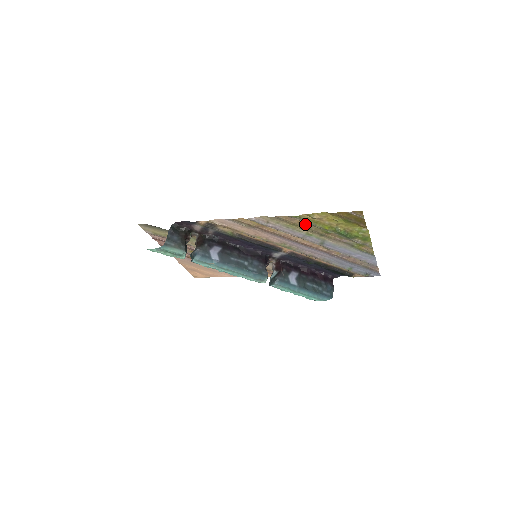
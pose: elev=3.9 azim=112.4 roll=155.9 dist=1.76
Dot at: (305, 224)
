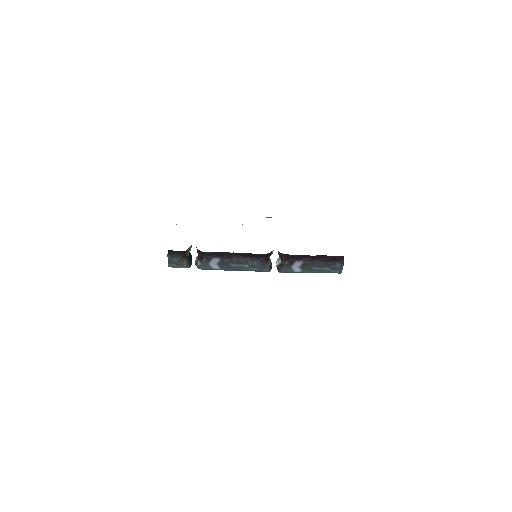
Dot at: occluded
